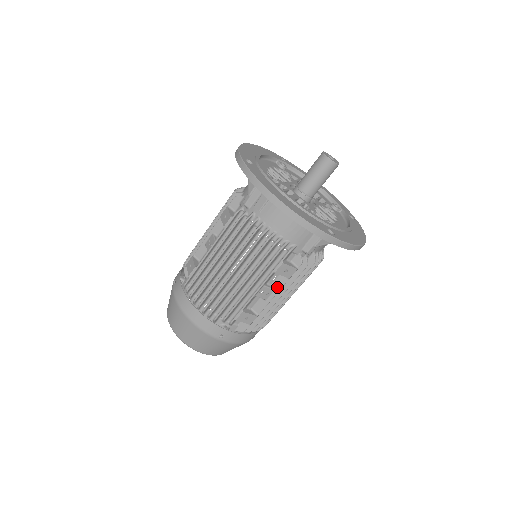
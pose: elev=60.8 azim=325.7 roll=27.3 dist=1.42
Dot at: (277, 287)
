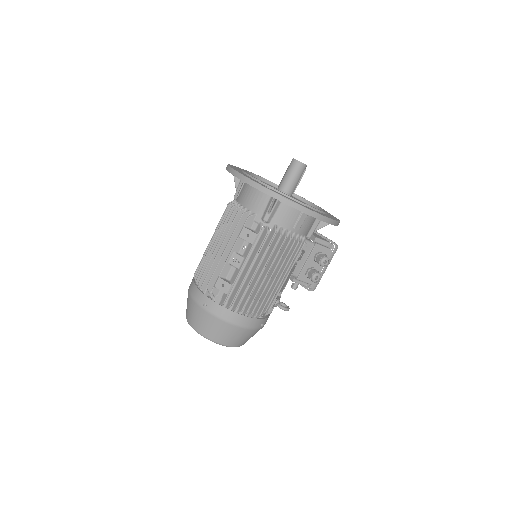
Dot at: (246, 255)
